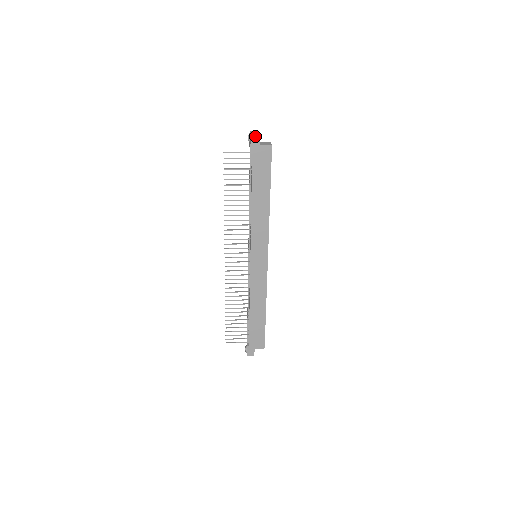
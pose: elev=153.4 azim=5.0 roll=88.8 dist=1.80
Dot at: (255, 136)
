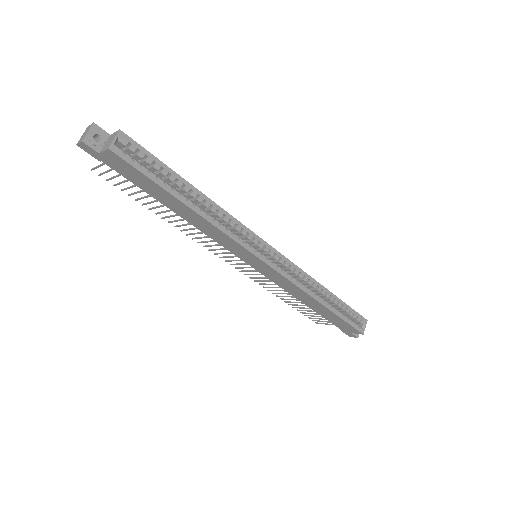
Dot at: (83, 145)
